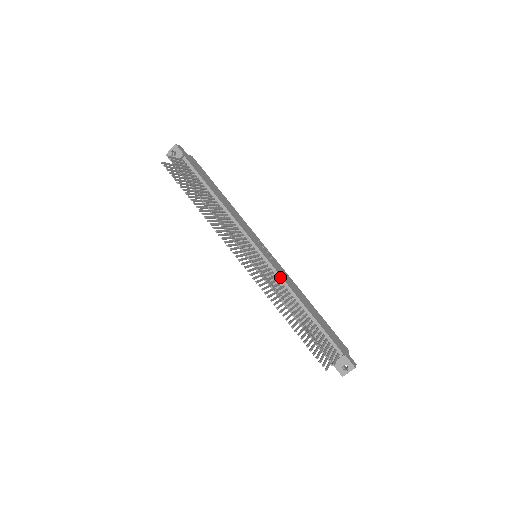
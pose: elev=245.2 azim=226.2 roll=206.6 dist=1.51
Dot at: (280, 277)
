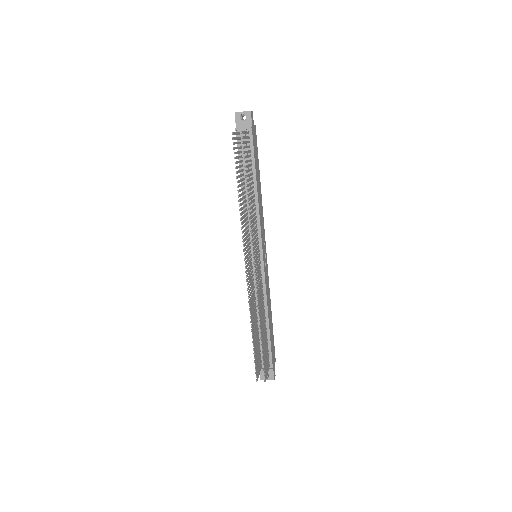
Dot at: (265, 286)
